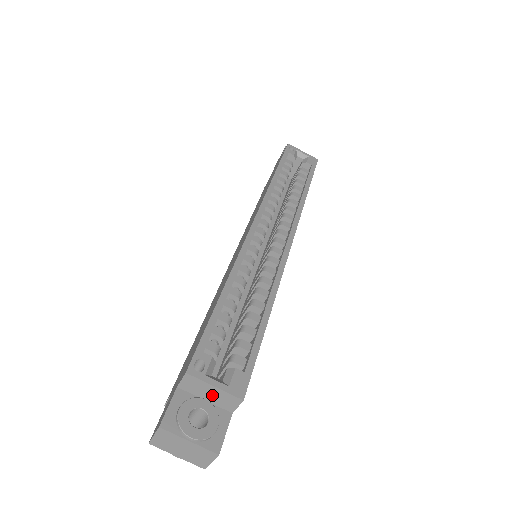
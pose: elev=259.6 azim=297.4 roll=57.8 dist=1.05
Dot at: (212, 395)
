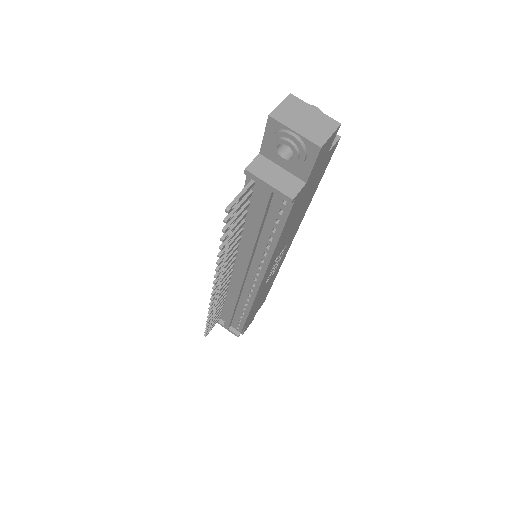
Dot at: occluded
